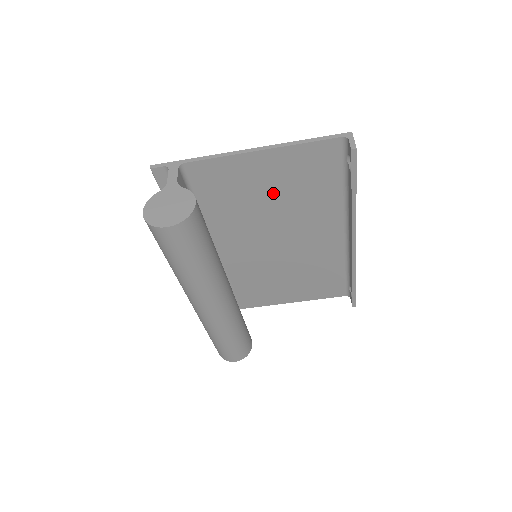
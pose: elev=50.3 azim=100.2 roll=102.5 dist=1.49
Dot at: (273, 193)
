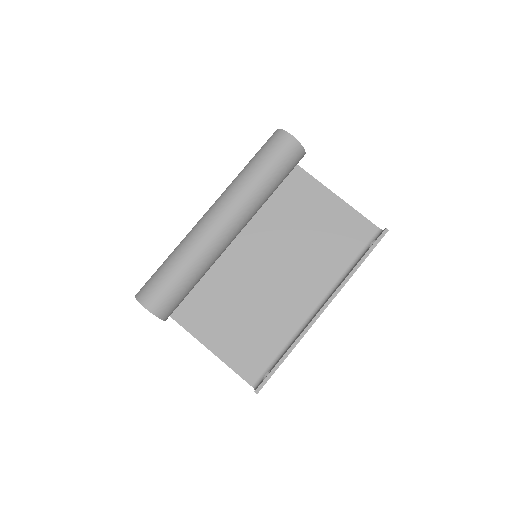
Dot at: (312, 227)
